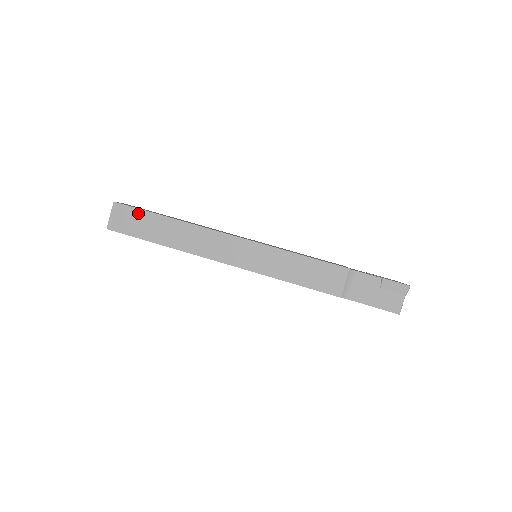
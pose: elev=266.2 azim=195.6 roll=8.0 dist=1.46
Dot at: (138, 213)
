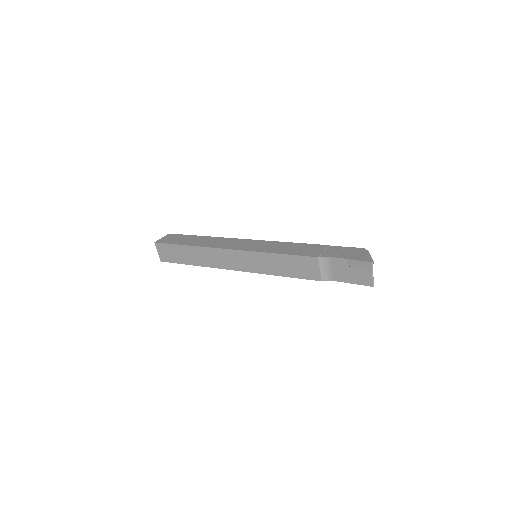
Dot at: (170, 247)
